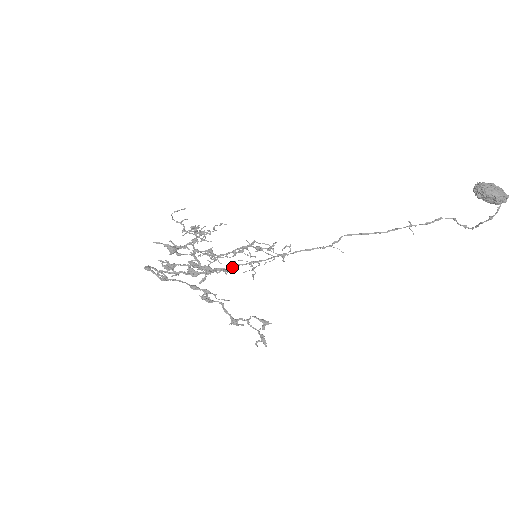
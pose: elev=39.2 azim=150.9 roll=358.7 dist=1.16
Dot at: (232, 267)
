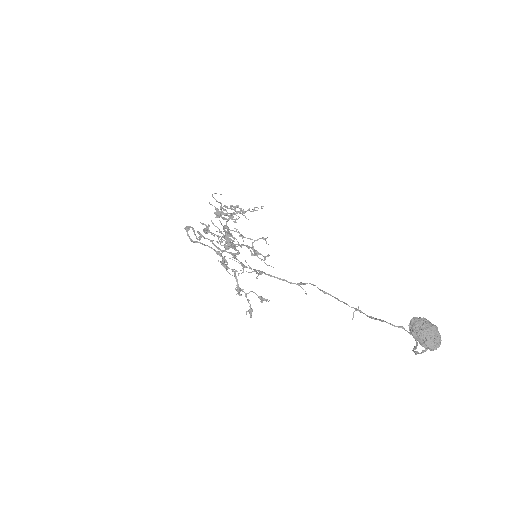
Dot at: (234, 257)
